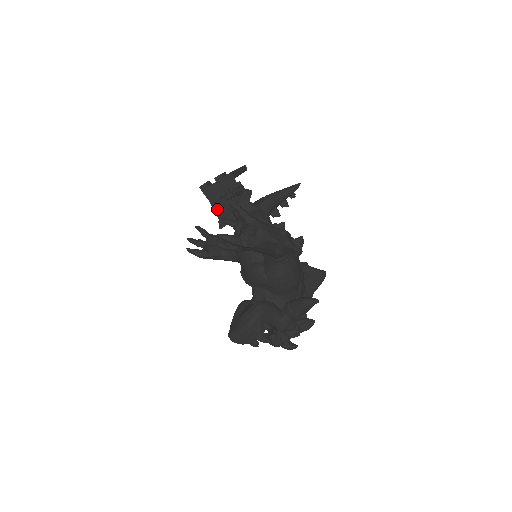
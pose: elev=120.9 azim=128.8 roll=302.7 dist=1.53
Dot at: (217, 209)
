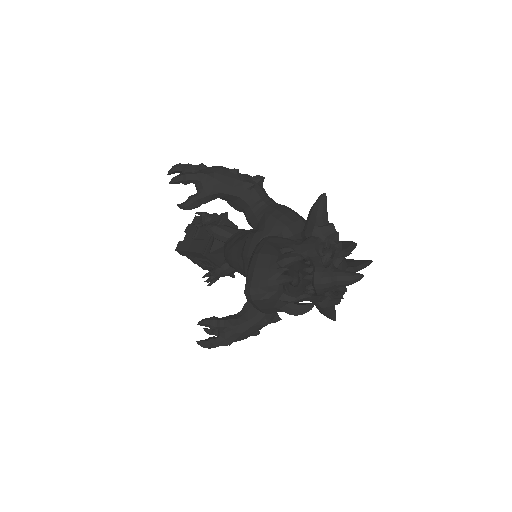
Dot at: (196, 249)
